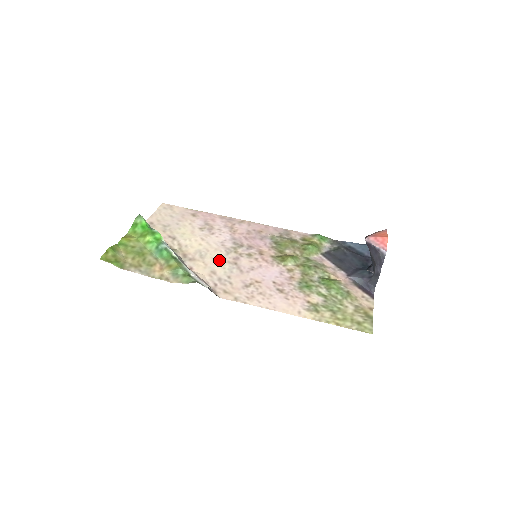
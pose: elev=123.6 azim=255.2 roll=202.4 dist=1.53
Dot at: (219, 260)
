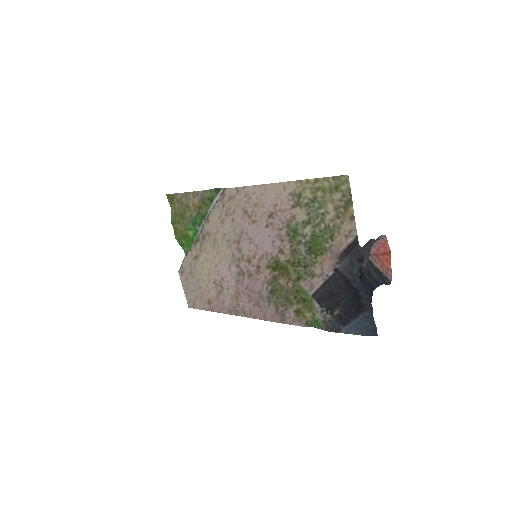
Dot at: (227, 241)
